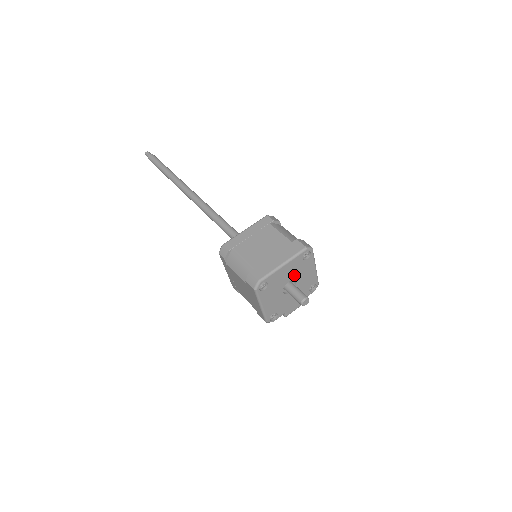
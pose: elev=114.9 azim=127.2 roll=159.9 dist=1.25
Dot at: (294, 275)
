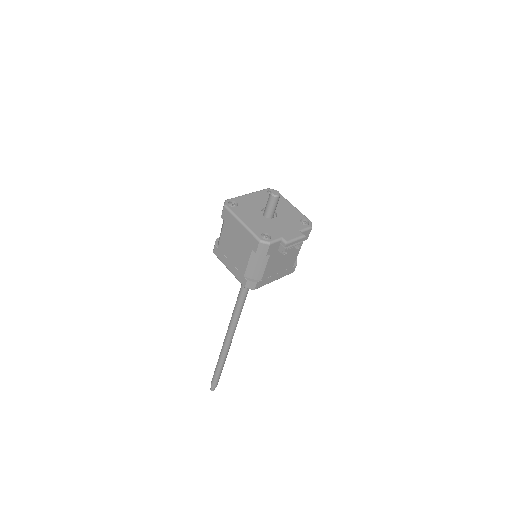
Dot at: occluded
